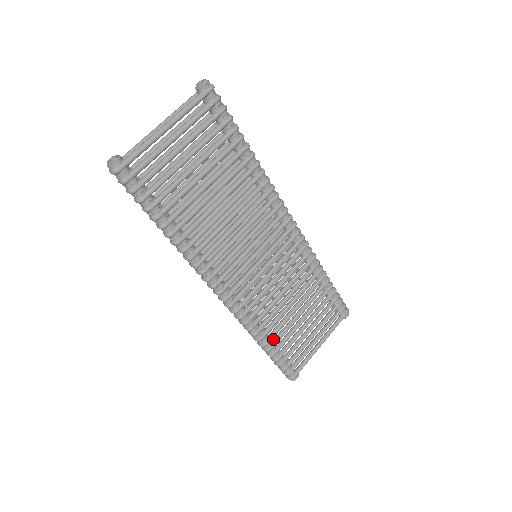
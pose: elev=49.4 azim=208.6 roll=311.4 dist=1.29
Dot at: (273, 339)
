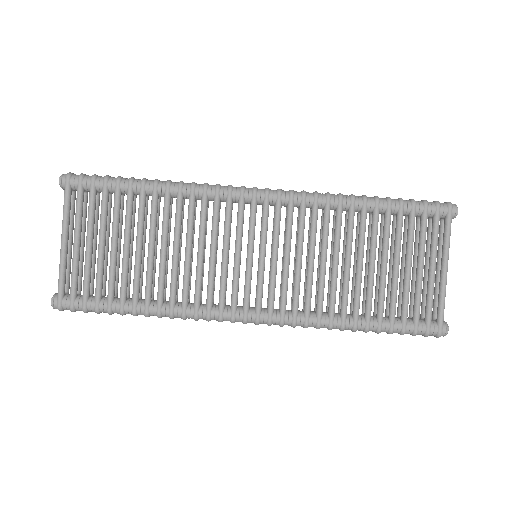
Dot at: (364, 314)
